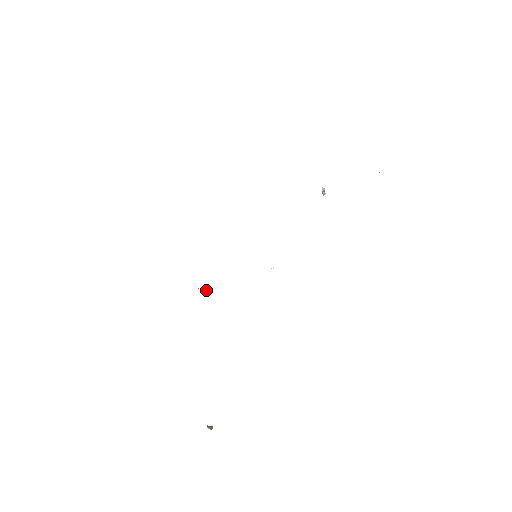
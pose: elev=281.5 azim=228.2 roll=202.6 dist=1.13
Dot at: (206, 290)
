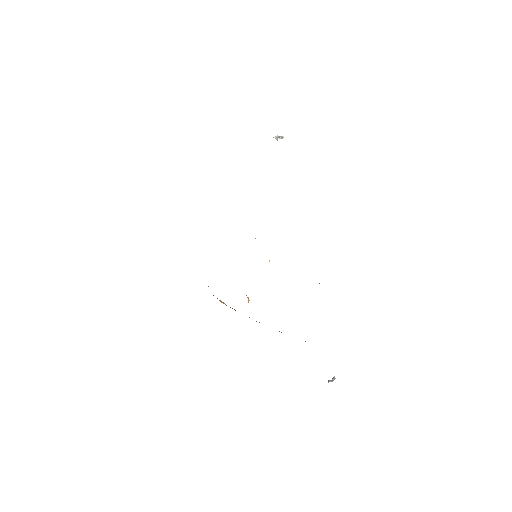
Dot at: (248, 301)
